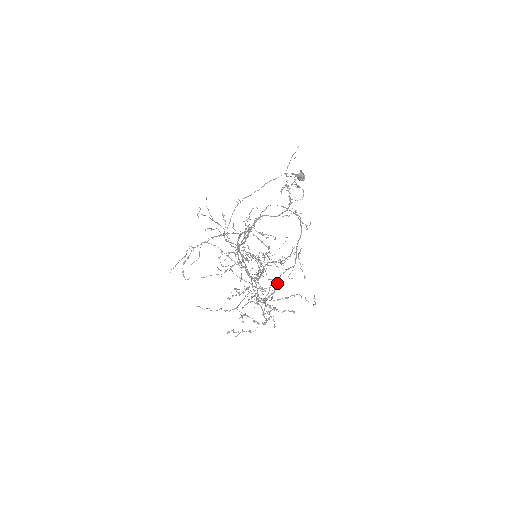
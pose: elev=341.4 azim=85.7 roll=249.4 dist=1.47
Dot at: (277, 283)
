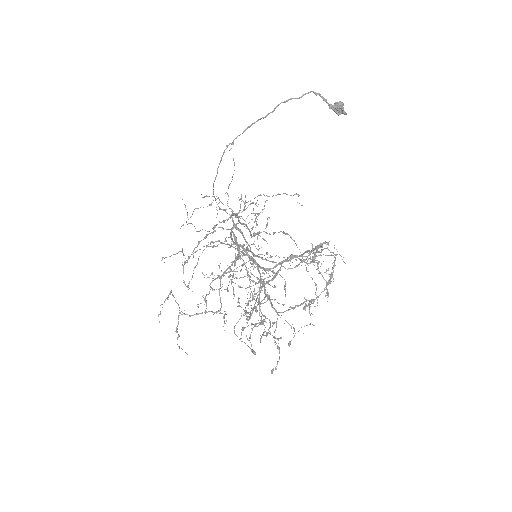
Dot at: (278, 272)
